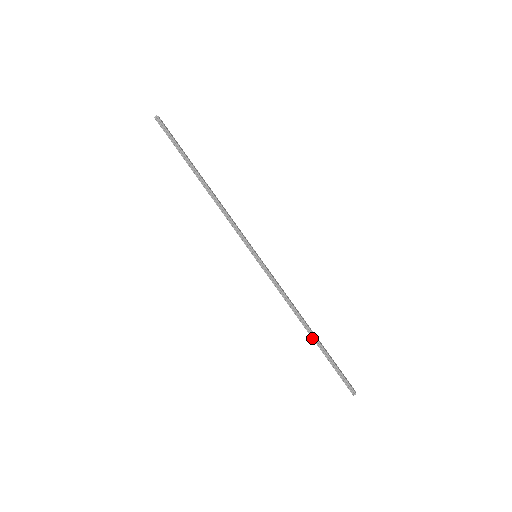
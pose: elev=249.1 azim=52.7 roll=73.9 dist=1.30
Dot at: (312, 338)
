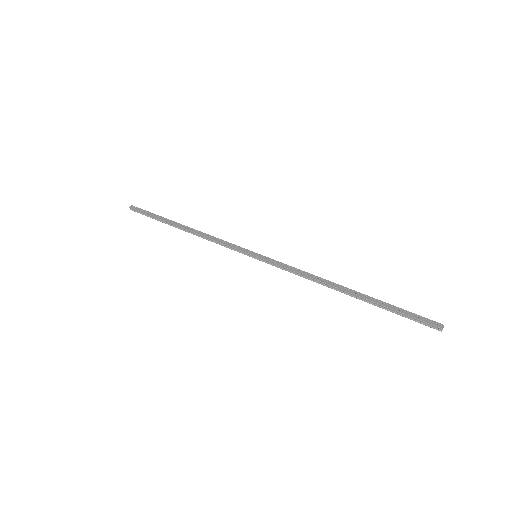
Dot at: occluded
